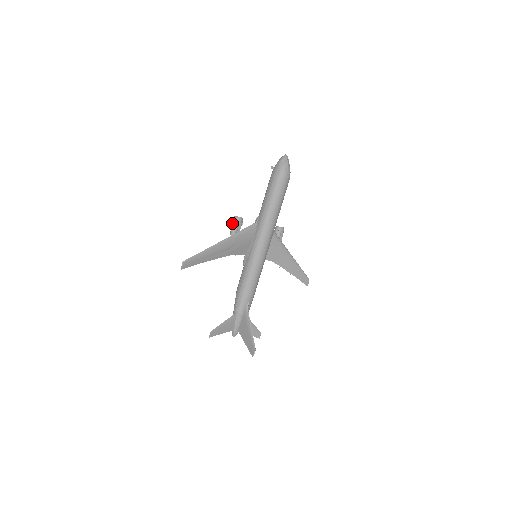
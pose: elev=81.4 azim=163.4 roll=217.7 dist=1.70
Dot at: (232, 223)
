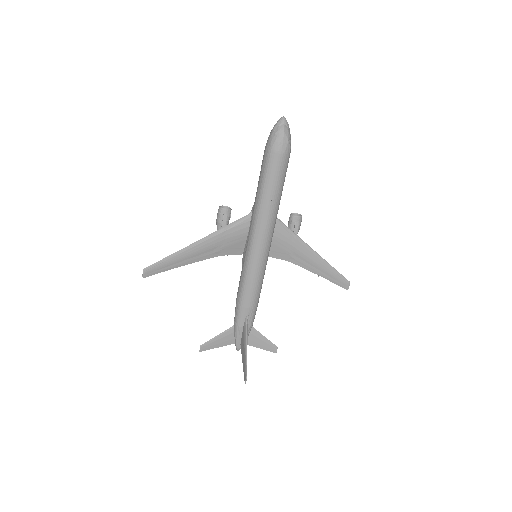
Dot at: (217, 215)
